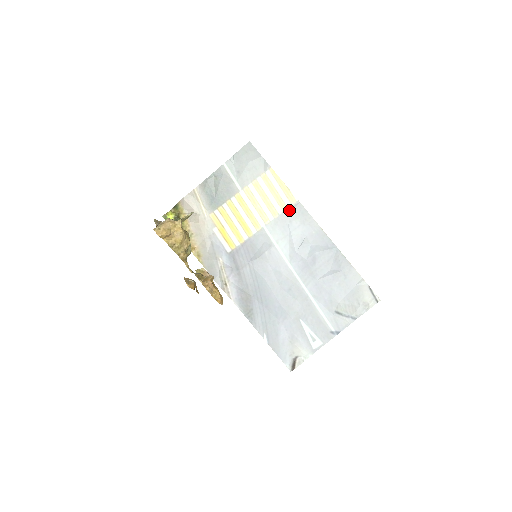
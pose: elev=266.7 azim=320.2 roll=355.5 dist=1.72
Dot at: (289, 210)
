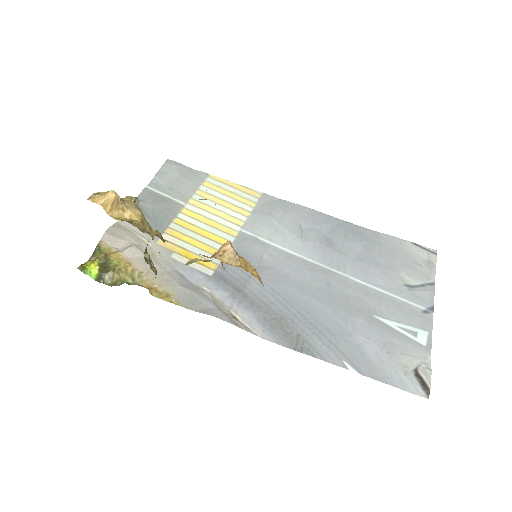
Dot at: (259, 205)
